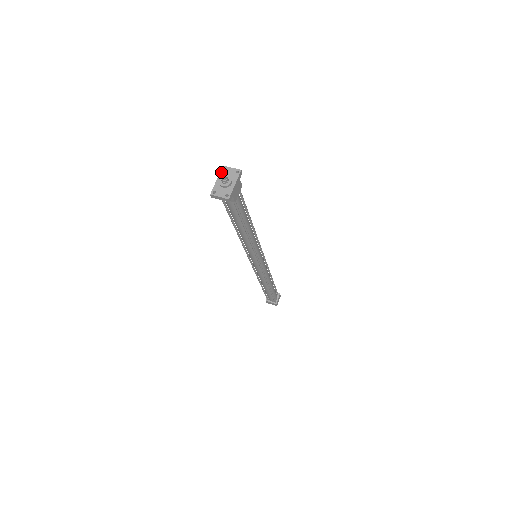
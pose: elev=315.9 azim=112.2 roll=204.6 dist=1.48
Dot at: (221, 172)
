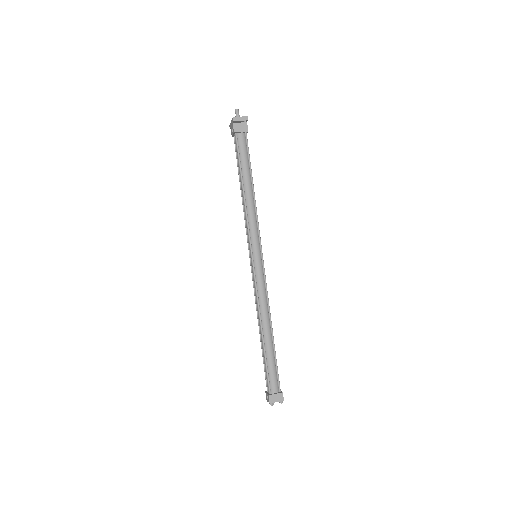
Dot at: (236, 110)
